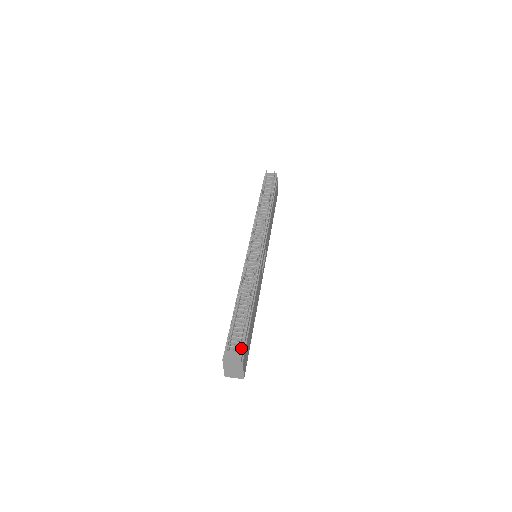
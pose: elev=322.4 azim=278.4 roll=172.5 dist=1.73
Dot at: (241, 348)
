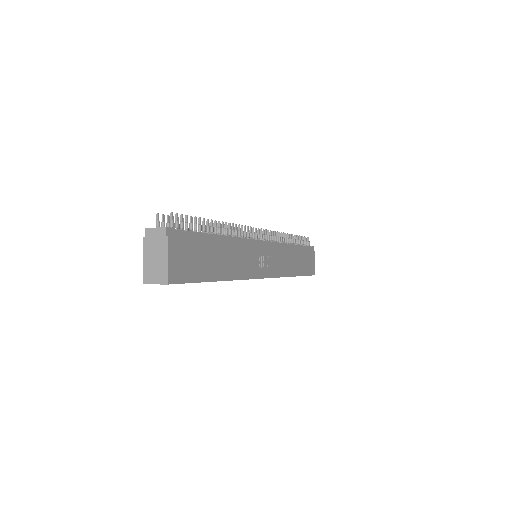
Dot at: (175, 229)
